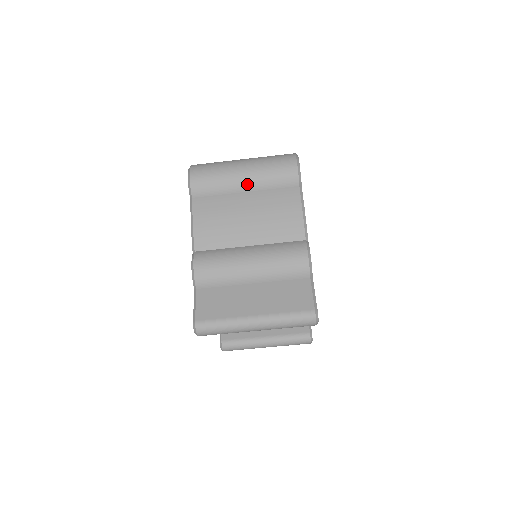
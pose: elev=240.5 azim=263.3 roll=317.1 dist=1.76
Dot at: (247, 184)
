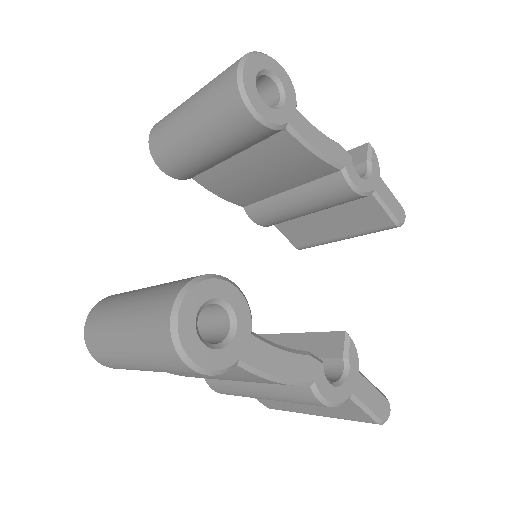
Dot at: occluded
